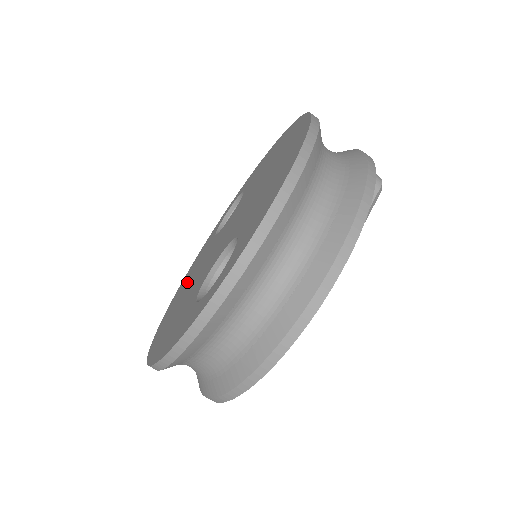
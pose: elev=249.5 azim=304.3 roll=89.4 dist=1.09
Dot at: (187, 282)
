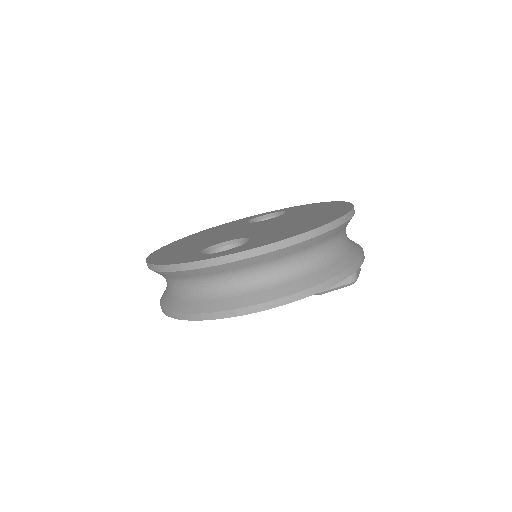
Dot at: (207, 234)
